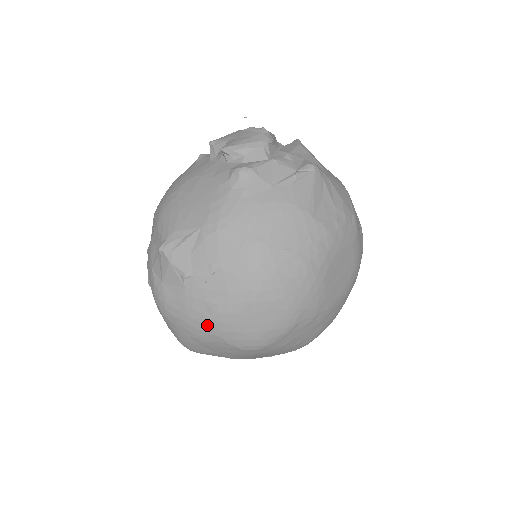
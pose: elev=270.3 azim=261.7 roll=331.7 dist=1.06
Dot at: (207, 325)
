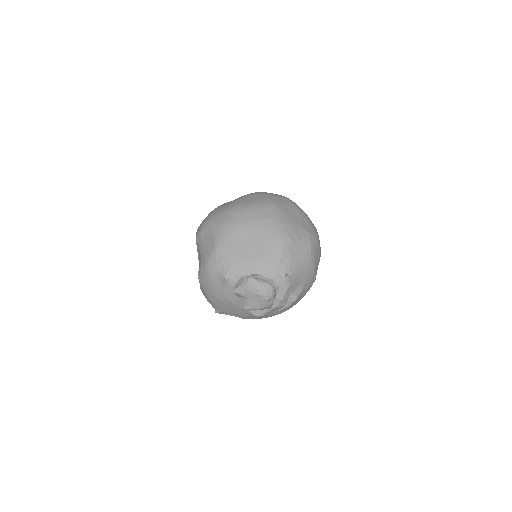
Dot at: occluded
